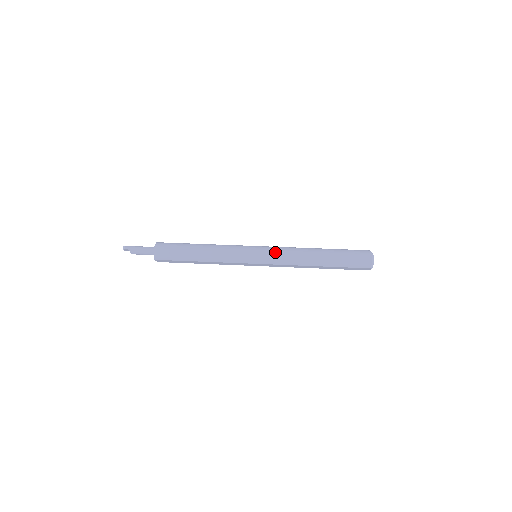
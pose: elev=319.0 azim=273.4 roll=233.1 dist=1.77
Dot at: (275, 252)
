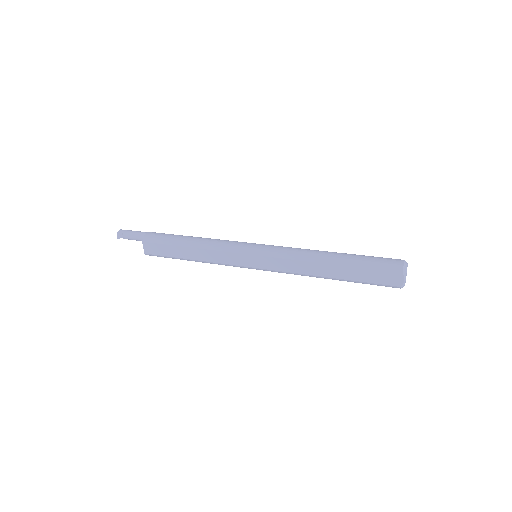
Dot at: (279, 246)
